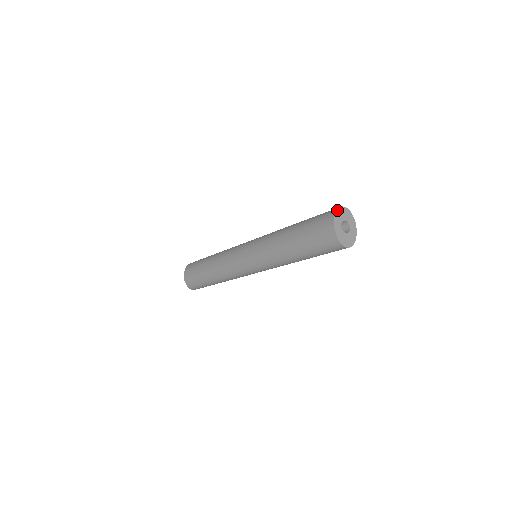
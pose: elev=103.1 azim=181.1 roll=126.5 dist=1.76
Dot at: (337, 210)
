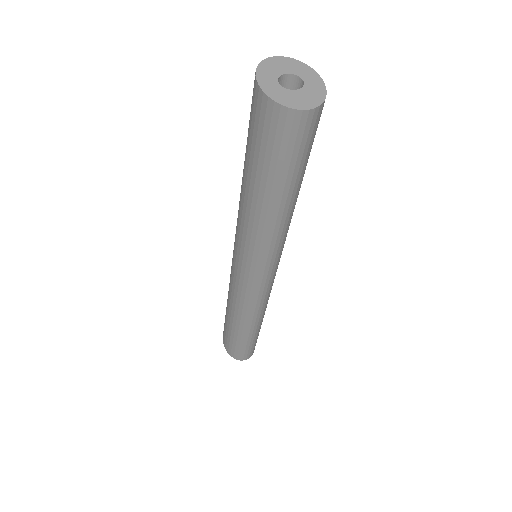
Dot at: (258, 66)
